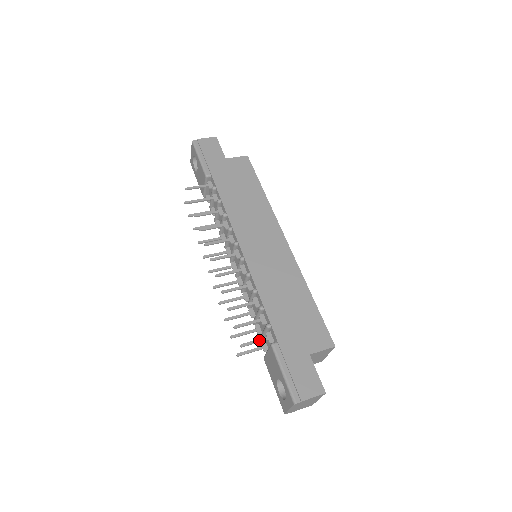
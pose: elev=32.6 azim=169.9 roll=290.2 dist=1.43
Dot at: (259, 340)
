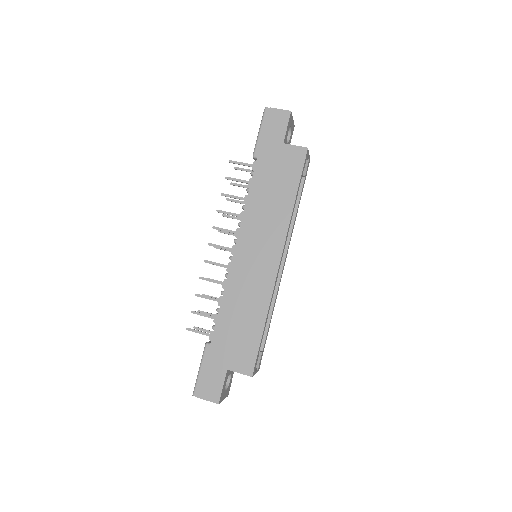
Dot at: (202, 333)
